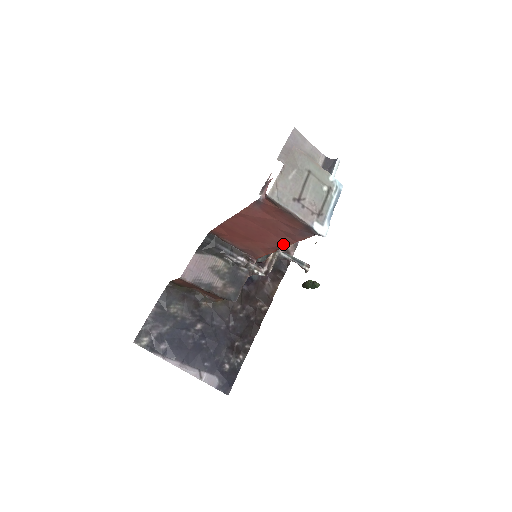
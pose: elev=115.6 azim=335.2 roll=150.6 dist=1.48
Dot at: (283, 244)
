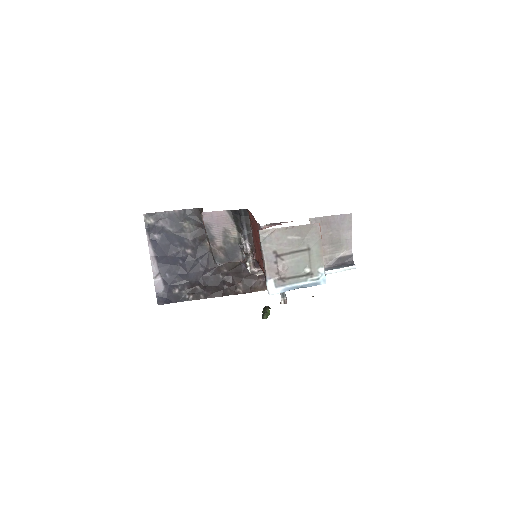
Dot at: occluded
